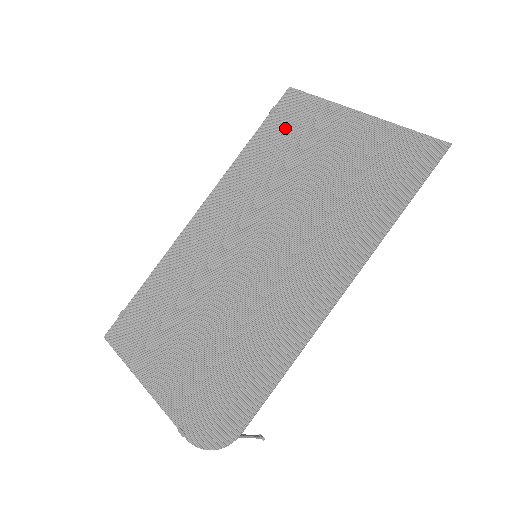
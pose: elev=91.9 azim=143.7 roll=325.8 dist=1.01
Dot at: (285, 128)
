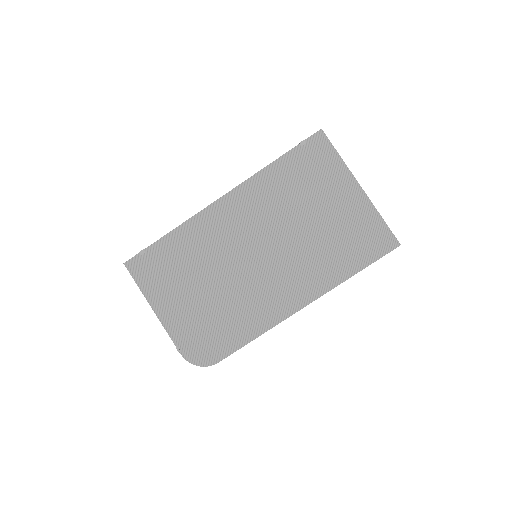
Dot at: (307, 166)
